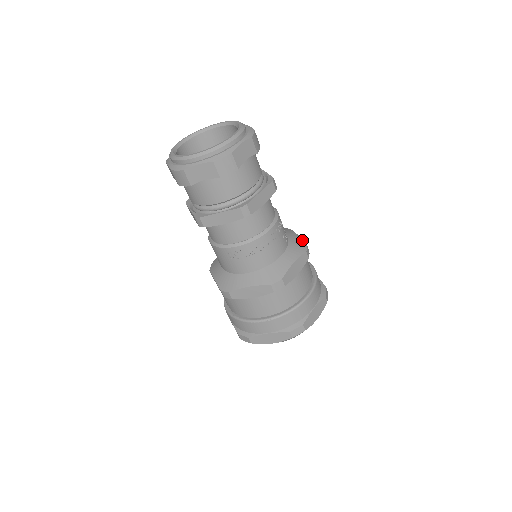
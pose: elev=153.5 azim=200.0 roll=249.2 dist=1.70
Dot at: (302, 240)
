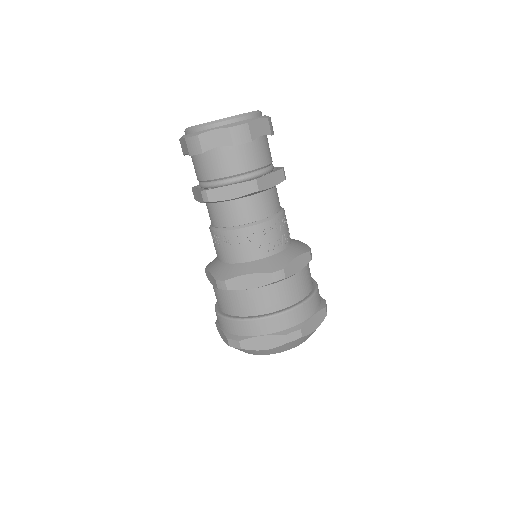
Dot at: (287, 263)
